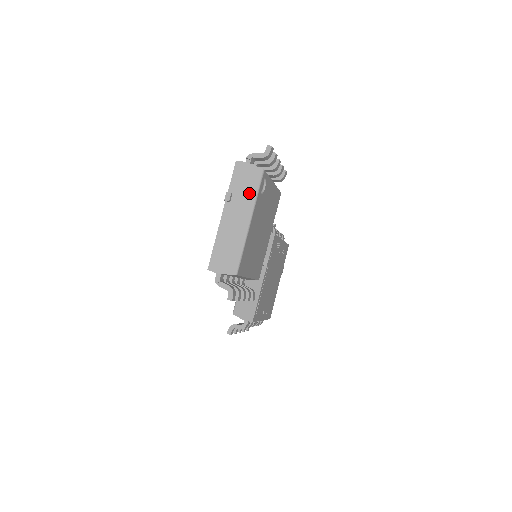
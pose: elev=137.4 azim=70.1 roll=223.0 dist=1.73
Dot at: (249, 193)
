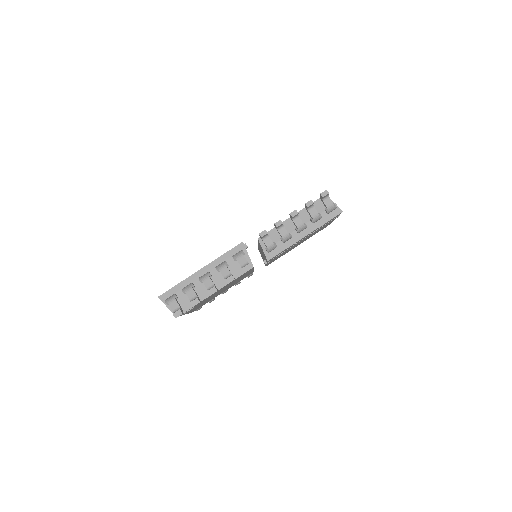
Dot at: occluded
